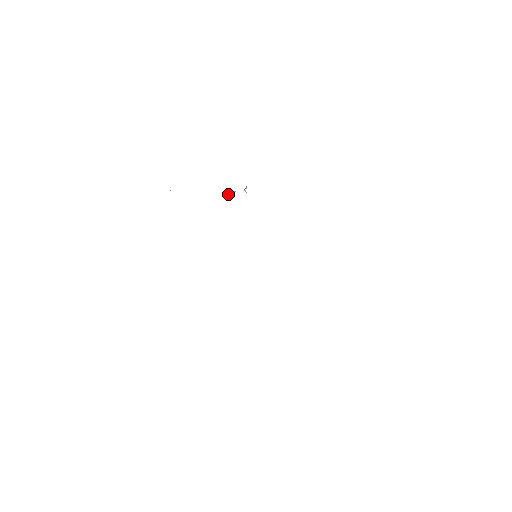
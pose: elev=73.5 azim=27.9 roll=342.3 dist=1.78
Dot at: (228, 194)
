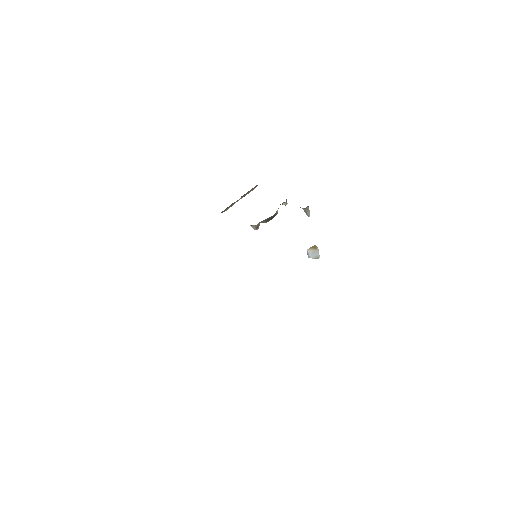
Dot at: (310, 250)
